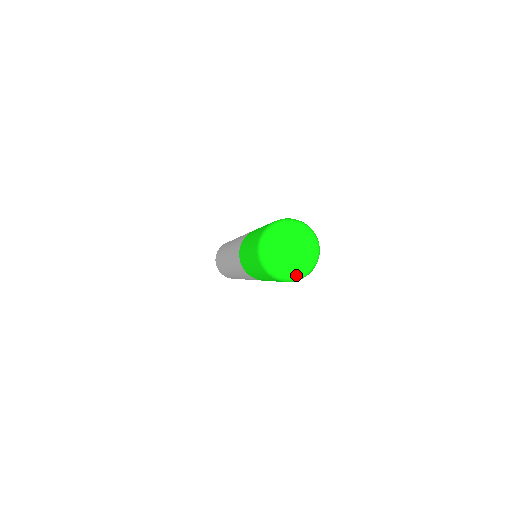
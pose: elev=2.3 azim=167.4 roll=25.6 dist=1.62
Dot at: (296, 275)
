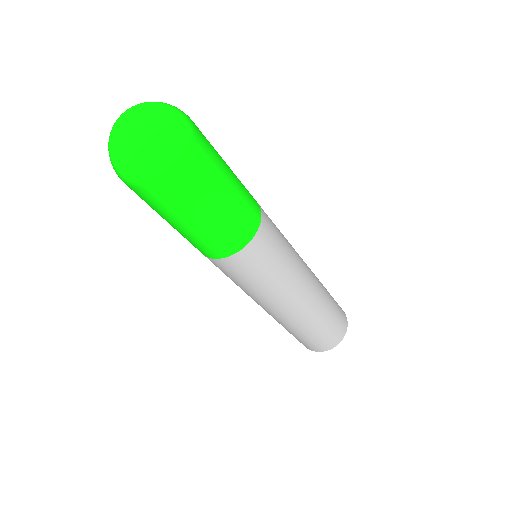
Dot at: (130, 158)
